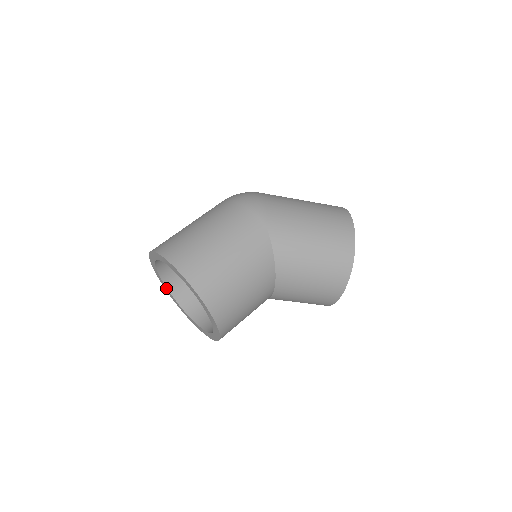
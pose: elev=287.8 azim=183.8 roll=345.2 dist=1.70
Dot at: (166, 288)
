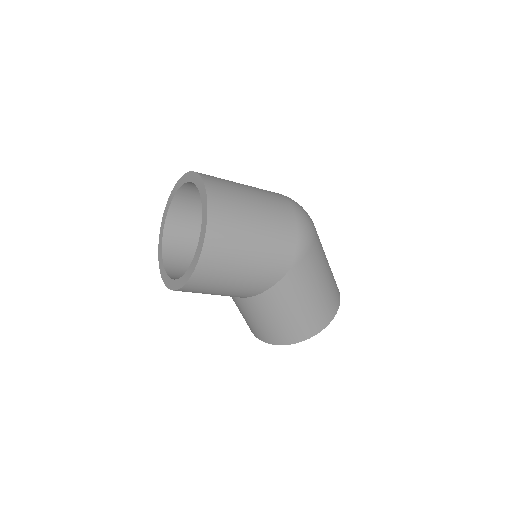
Dot at: (174, 194)
